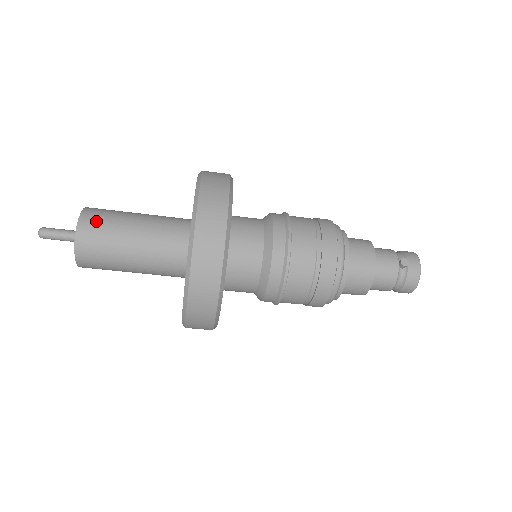
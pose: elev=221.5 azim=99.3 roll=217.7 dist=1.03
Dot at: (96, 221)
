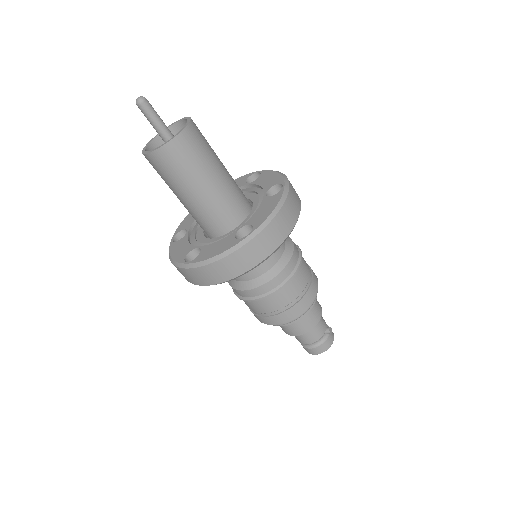
Dot at: (200, 135)
